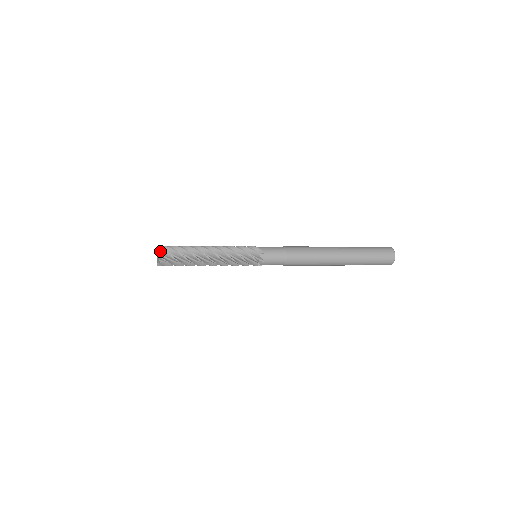
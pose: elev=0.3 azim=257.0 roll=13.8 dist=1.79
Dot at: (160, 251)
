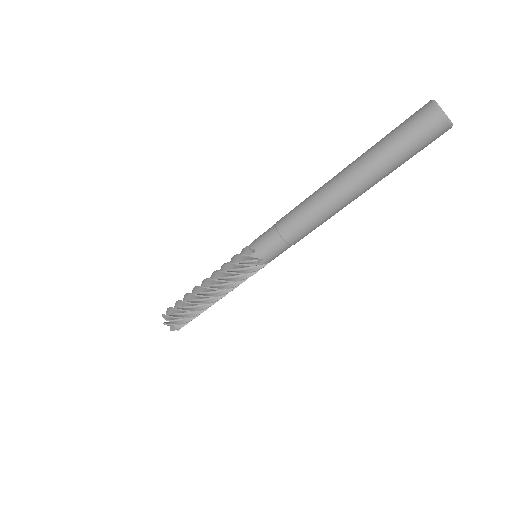
Dot at: occluded
